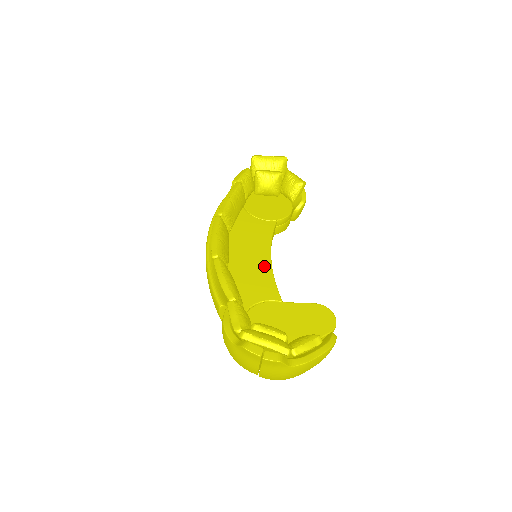
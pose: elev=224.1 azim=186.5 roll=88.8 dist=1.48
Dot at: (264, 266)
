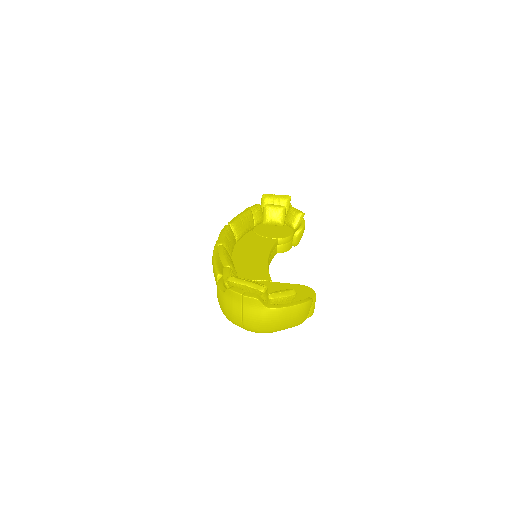
Dot at: (261, 261)
